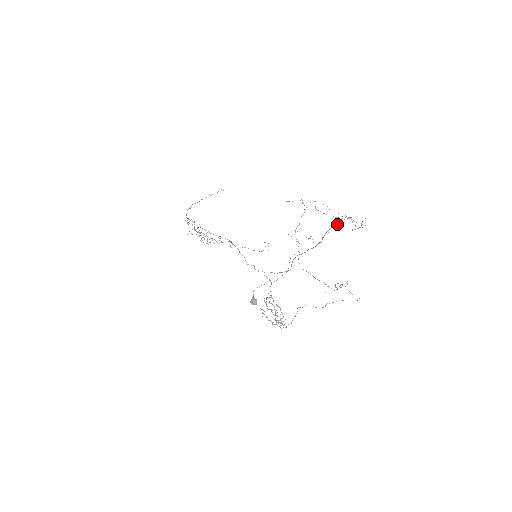
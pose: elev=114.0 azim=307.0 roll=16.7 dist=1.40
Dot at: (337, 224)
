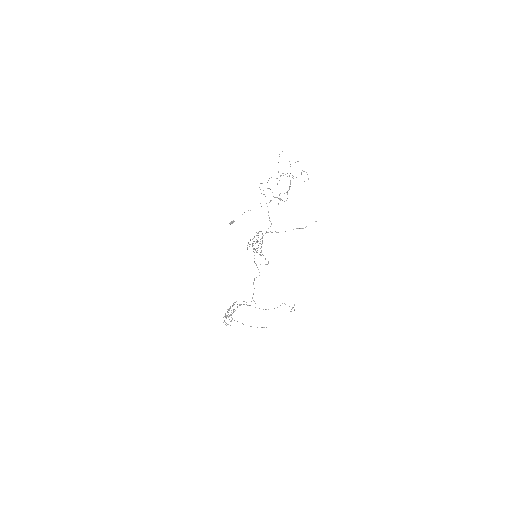
Dot at: (290, 180)
